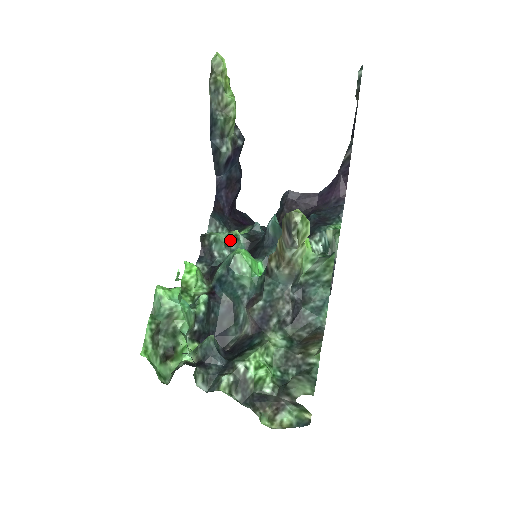
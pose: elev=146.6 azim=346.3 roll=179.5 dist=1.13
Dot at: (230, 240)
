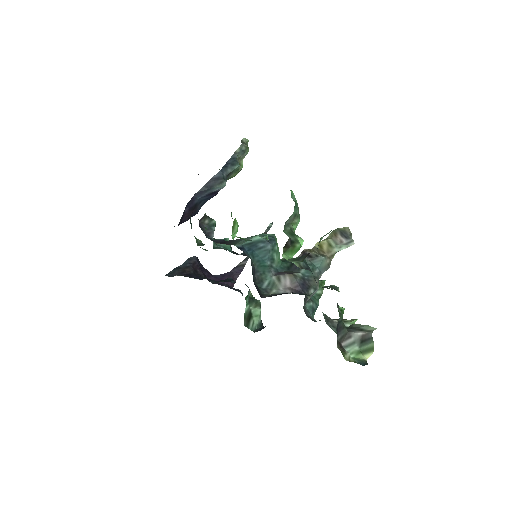
Dot at: (198, 241)
